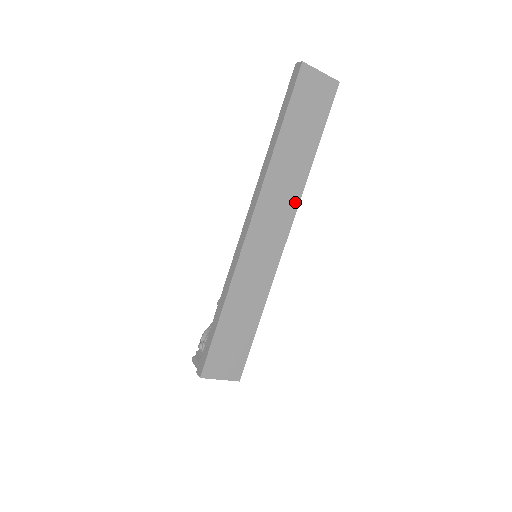
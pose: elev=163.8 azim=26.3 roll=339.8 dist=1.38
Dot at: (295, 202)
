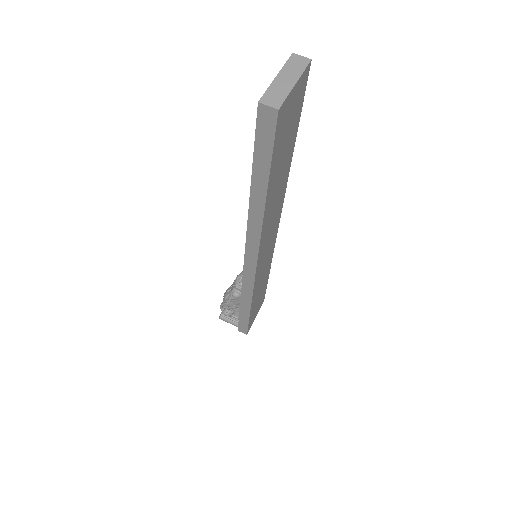
Dot at: (282, 202)
